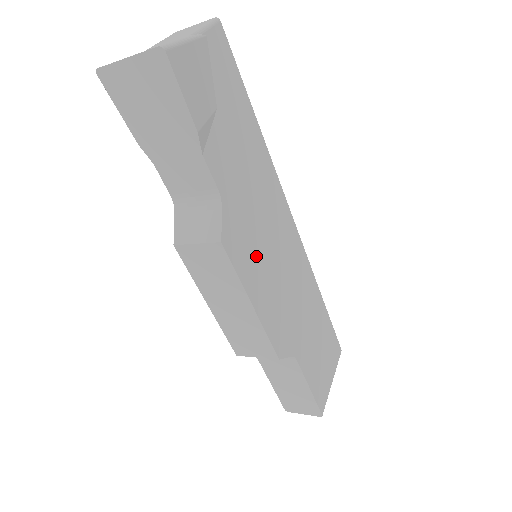
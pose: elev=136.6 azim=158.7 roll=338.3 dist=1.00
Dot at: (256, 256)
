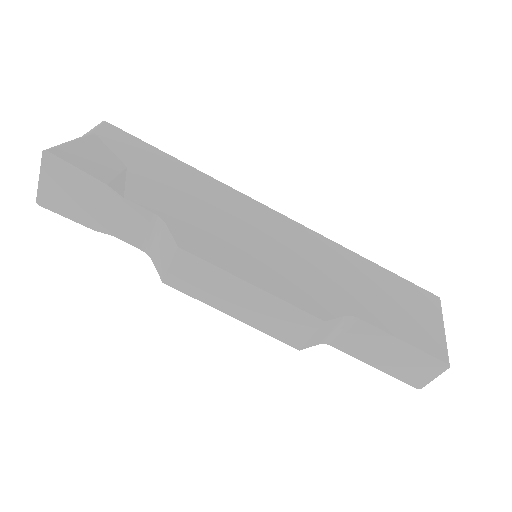
Dot at: (234, 247)
